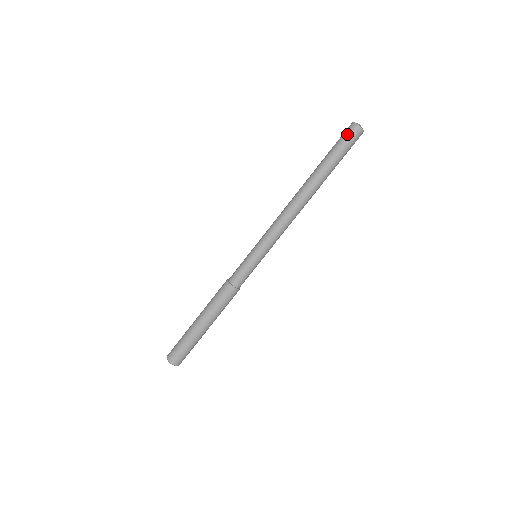
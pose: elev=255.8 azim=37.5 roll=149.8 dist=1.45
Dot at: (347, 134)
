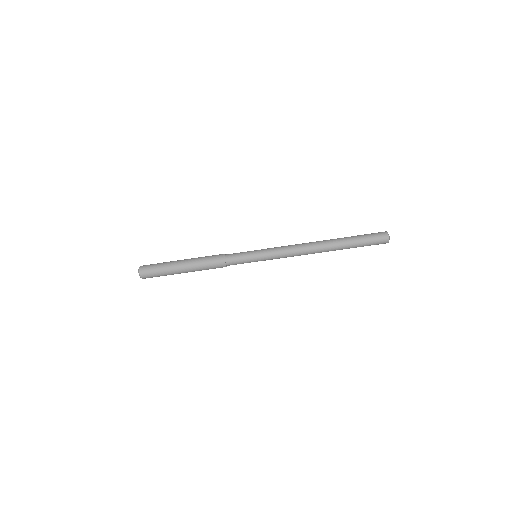
Dot at: (379, 243)
